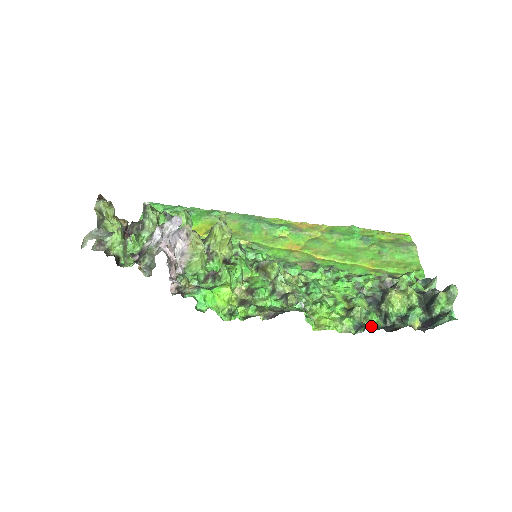
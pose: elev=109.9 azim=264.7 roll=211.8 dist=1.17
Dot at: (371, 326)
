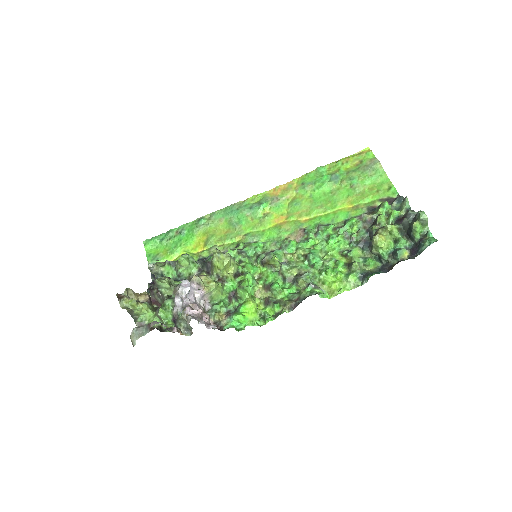
Dot at: (371, 270)
